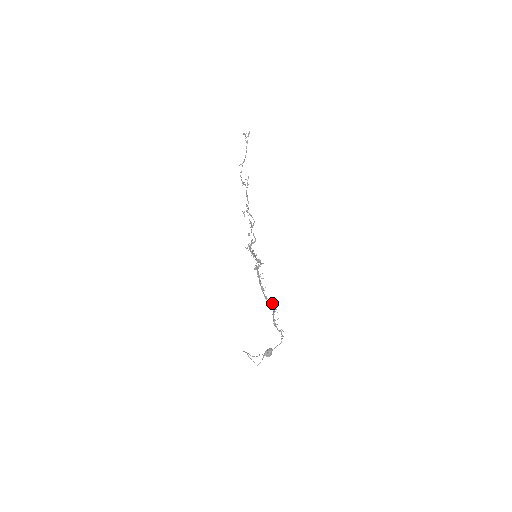
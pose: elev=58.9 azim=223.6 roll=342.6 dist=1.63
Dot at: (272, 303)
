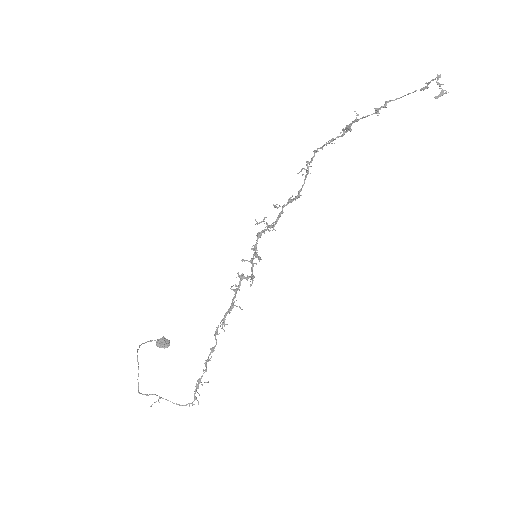
Dot at: occluded
